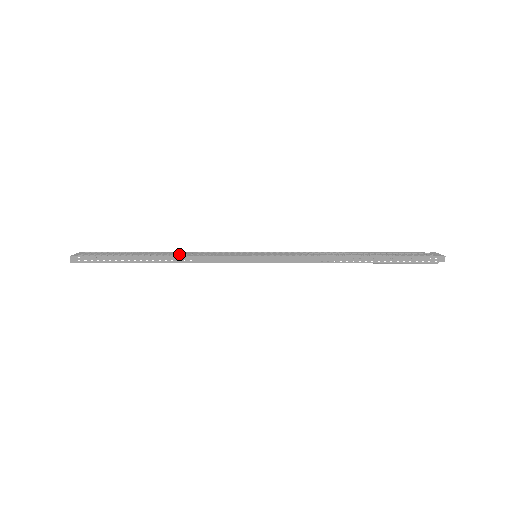
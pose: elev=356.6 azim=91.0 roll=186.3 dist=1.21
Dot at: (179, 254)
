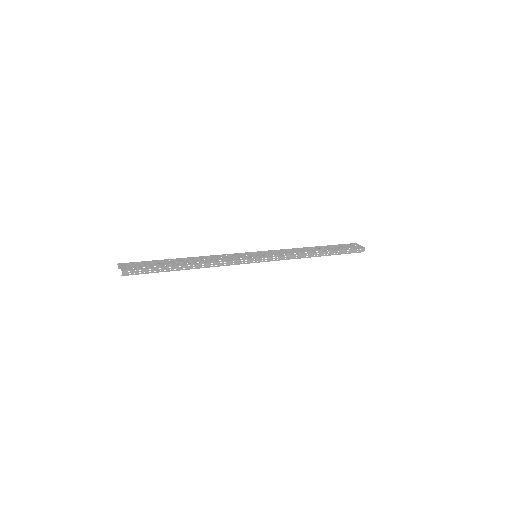
Dot at: (205, 260)
